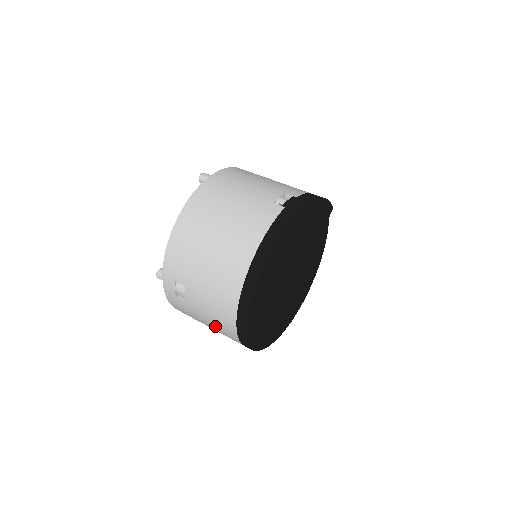
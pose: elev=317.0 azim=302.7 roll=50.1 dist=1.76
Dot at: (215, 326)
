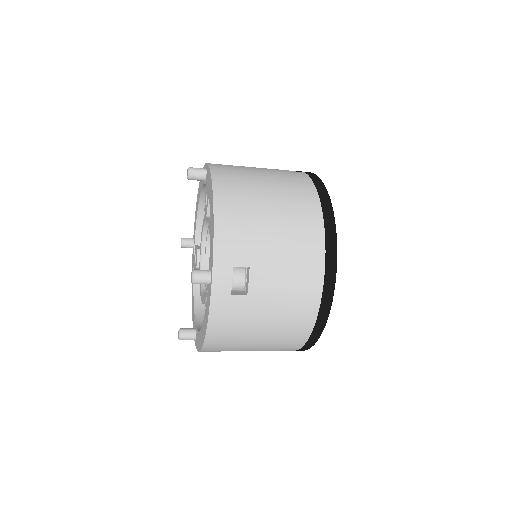
Dot at: (284, 315)
